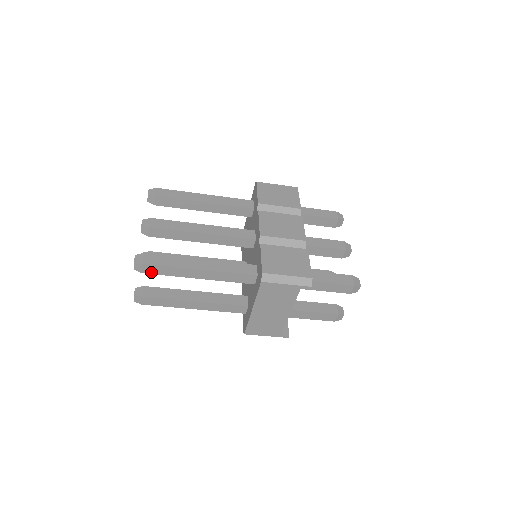
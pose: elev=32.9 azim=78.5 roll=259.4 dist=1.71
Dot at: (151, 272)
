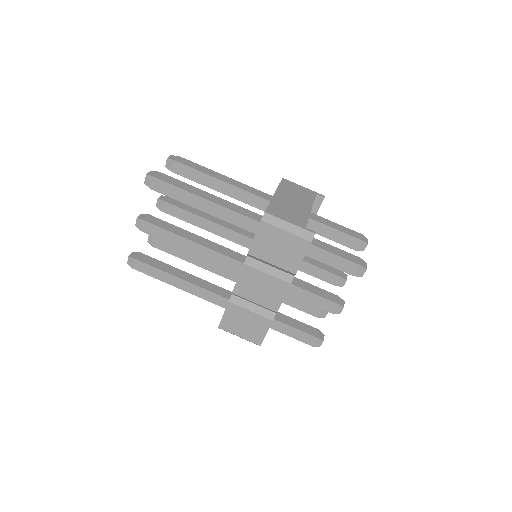
Dot at: (182, 163)
